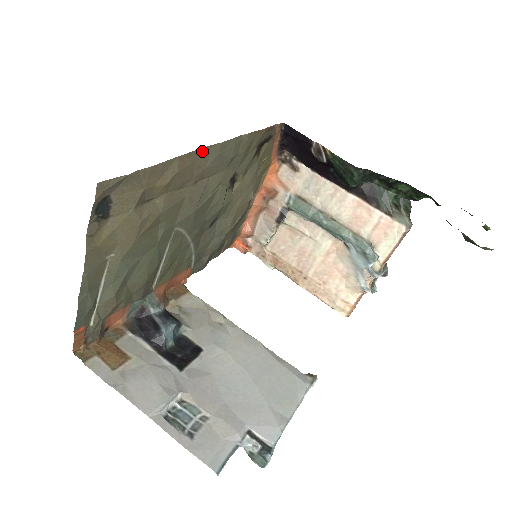
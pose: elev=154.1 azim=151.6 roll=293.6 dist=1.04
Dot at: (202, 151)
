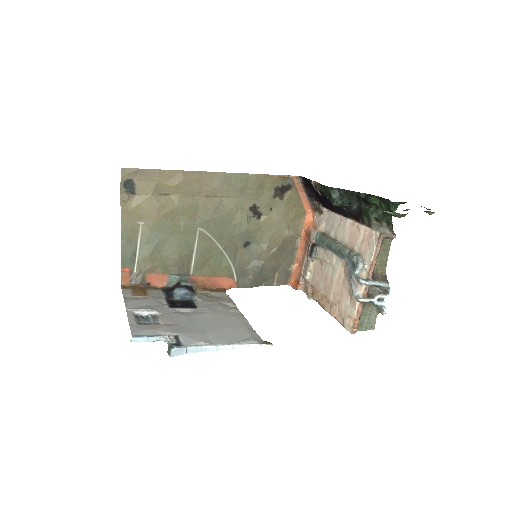
Dot at: (205, 174)
